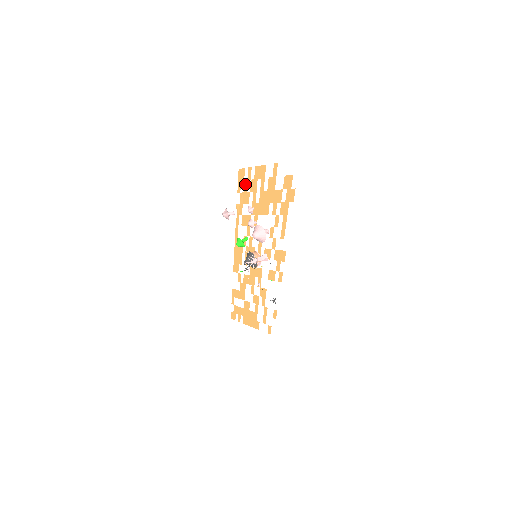
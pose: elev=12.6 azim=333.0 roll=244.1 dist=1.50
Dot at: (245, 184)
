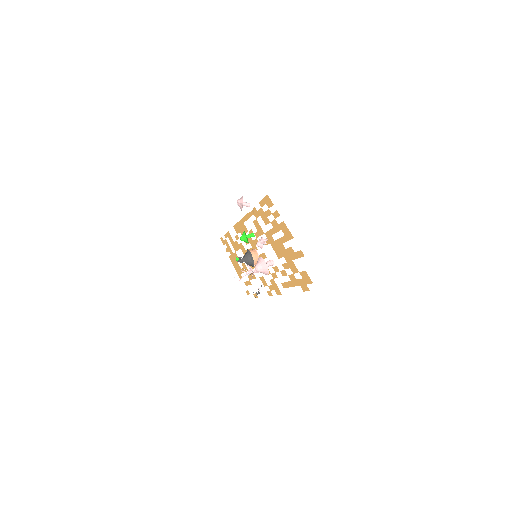
Dot at: (268, 212)
